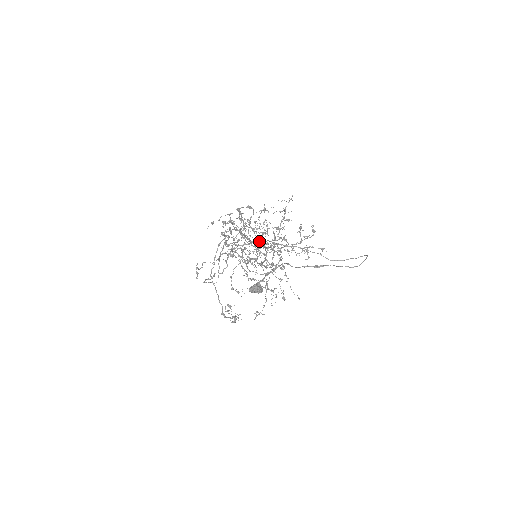
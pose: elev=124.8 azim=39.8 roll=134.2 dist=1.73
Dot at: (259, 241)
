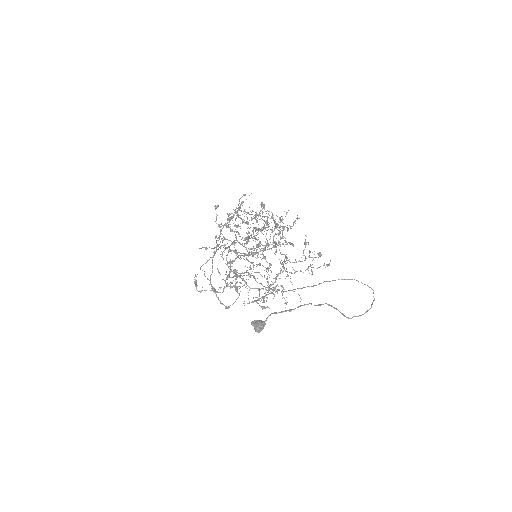
Dot at: occluded
